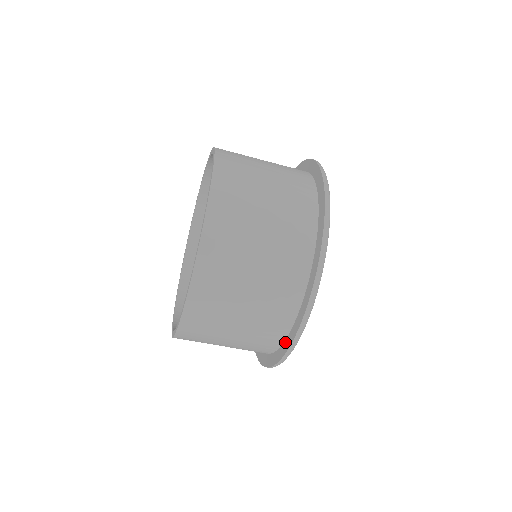
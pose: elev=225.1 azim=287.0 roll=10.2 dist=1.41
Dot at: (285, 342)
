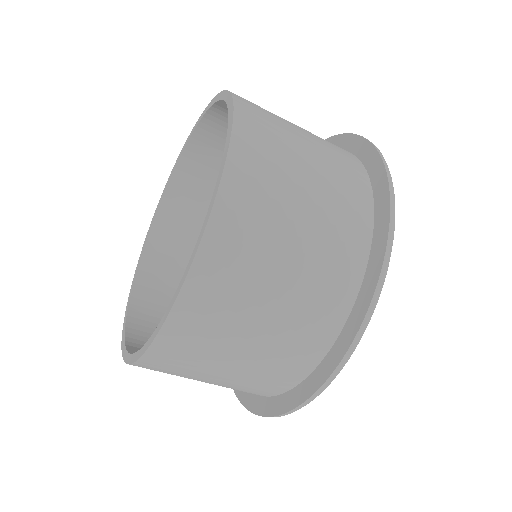
Dot at: occluded
